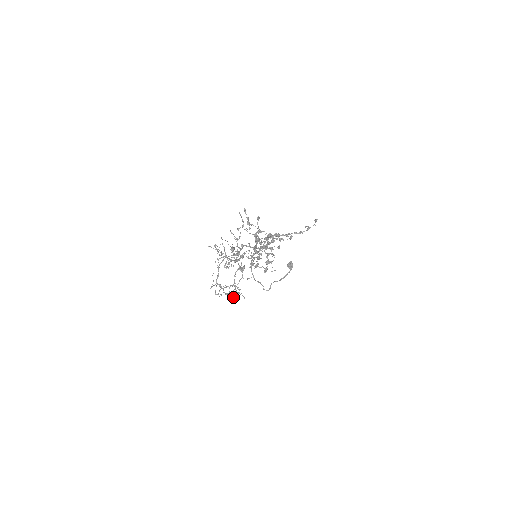
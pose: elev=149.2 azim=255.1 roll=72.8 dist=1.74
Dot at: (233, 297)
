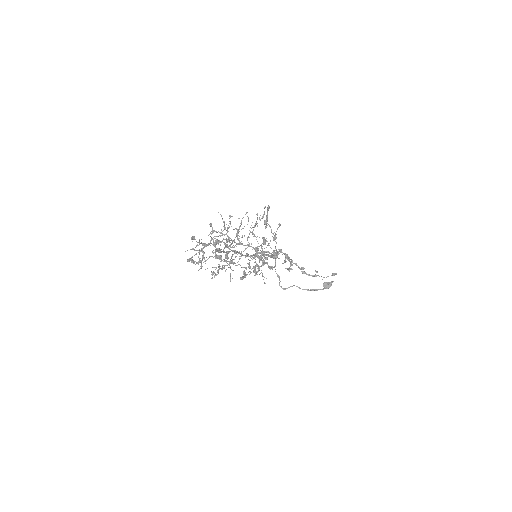
Dot at: occluded
